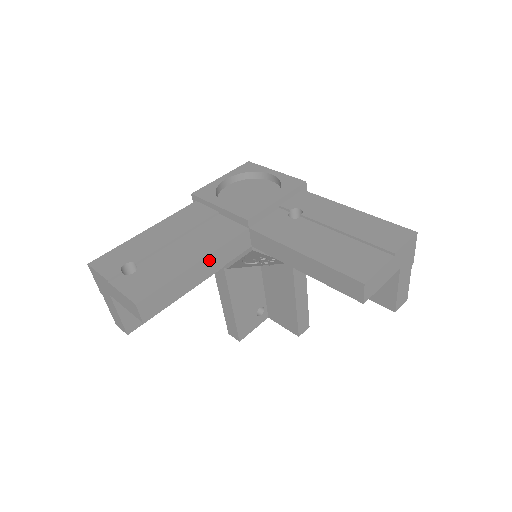
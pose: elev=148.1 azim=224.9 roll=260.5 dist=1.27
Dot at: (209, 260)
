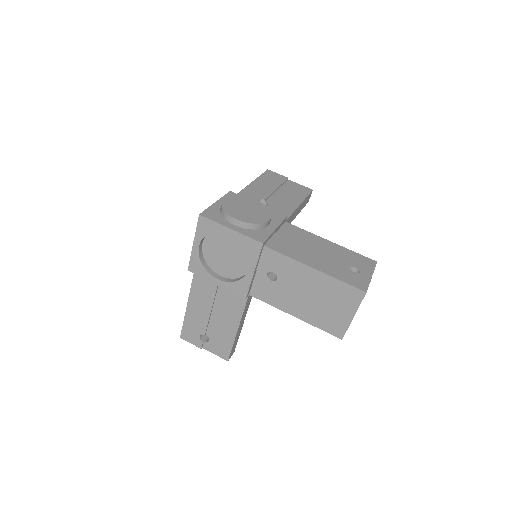
Dot at: (241, 321)
